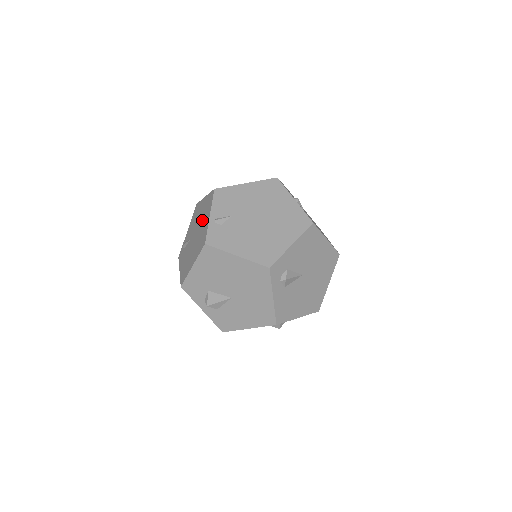
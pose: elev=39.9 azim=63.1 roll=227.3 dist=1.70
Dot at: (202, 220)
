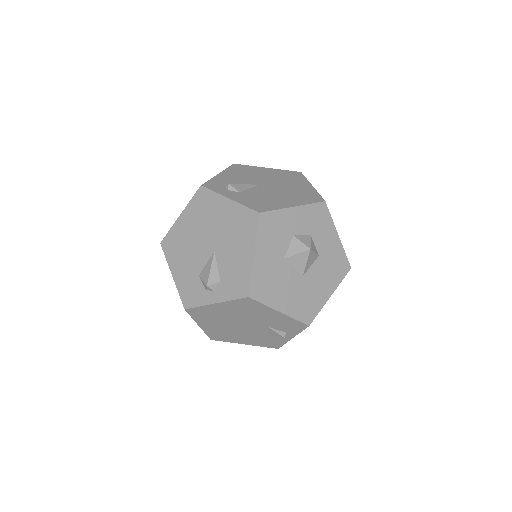
Dot at: occluded
